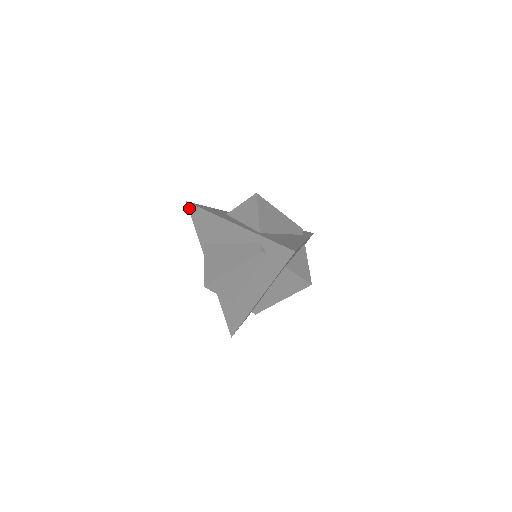
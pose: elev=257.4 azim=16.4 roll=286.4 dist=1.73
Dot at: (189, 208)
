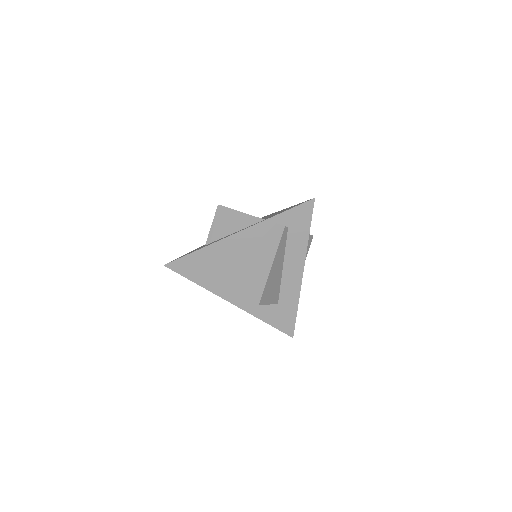
Dot at: (172, 268)
